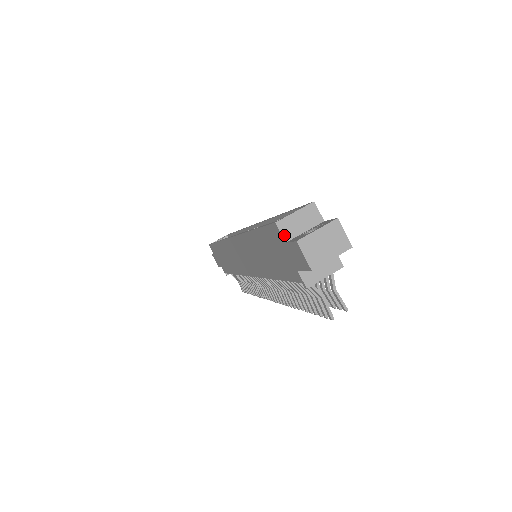
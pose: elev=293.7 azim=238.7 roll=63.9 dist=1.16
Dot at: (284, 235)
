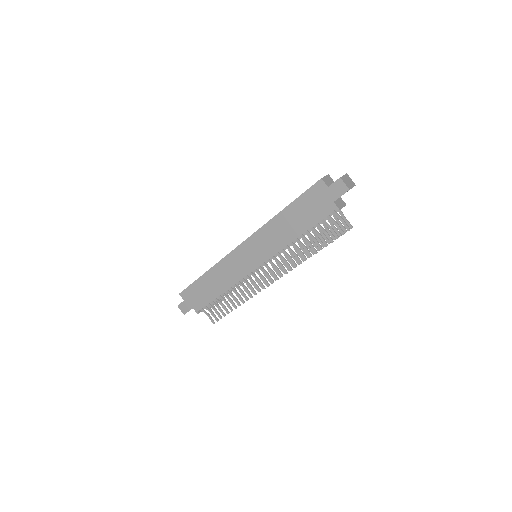
Dot at: (326, 184)
